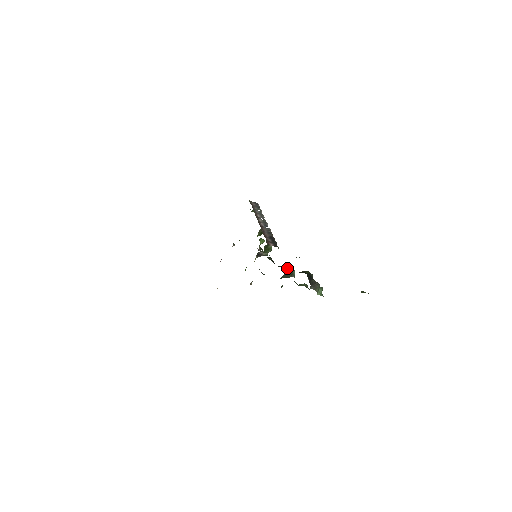
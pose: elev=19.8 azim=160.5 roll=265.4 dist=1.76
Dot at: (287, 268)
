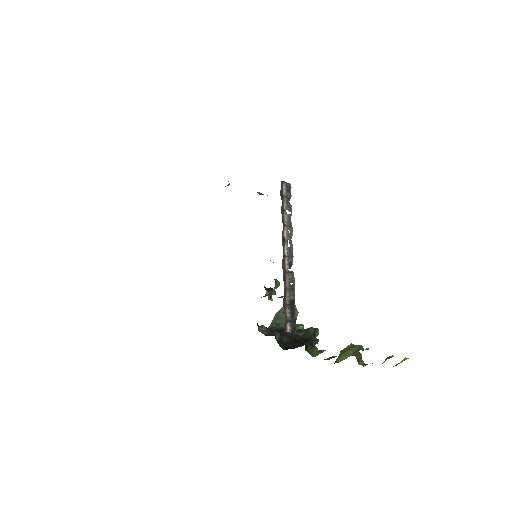
Dot at: (292, 336)
